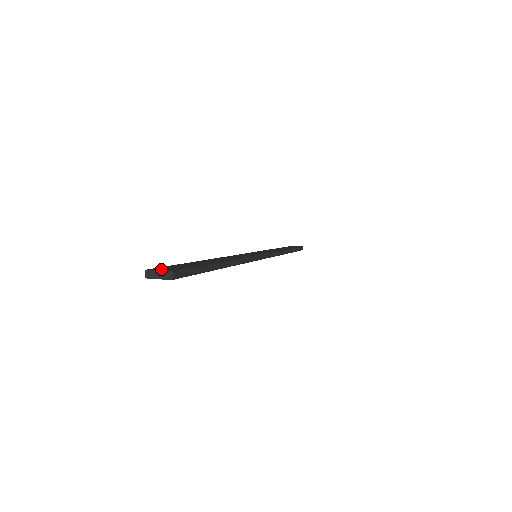
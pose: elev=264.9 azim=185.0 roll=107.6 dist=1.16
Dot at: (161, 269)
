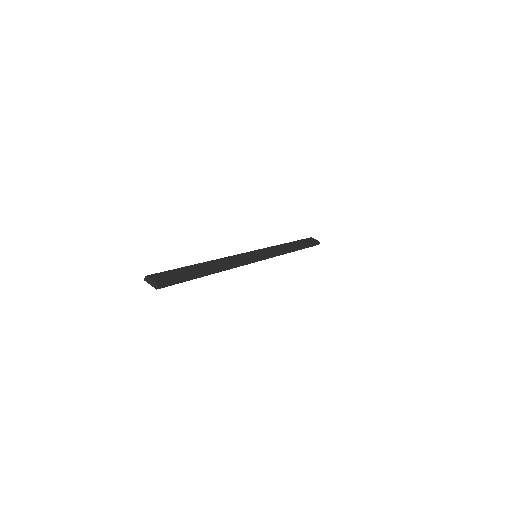
Dot at: (155, 278)
